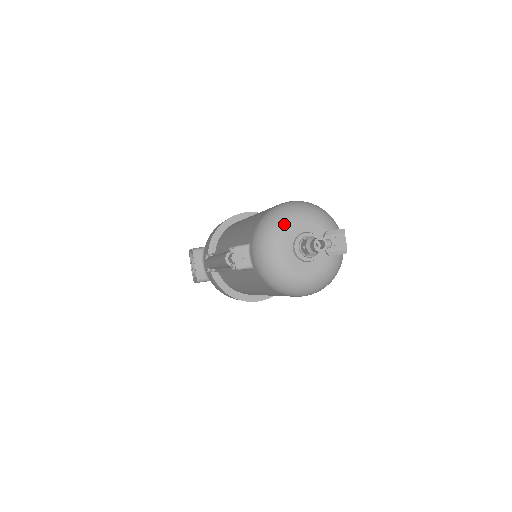
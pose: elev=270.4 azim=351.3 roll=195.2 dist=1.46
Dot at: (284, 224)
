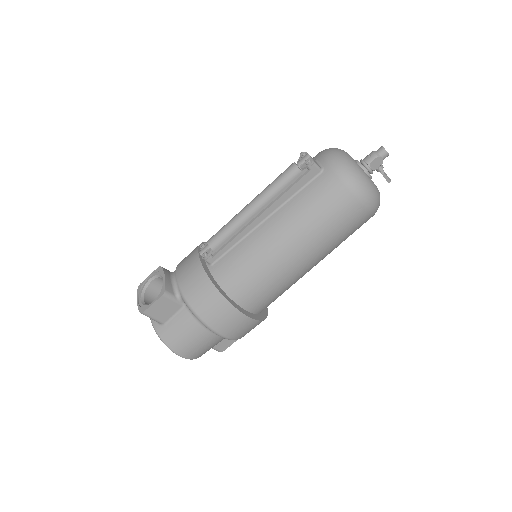
Dot at: occluded
